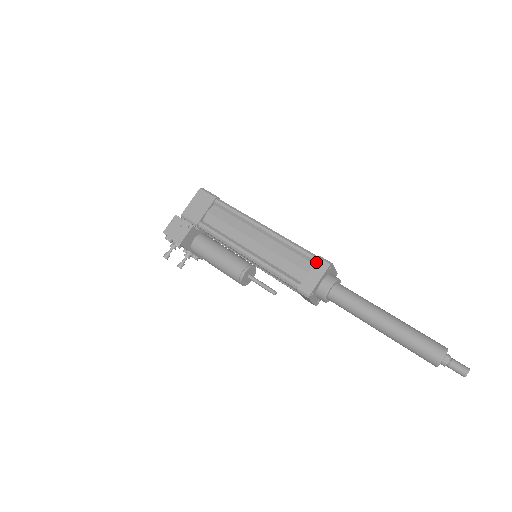
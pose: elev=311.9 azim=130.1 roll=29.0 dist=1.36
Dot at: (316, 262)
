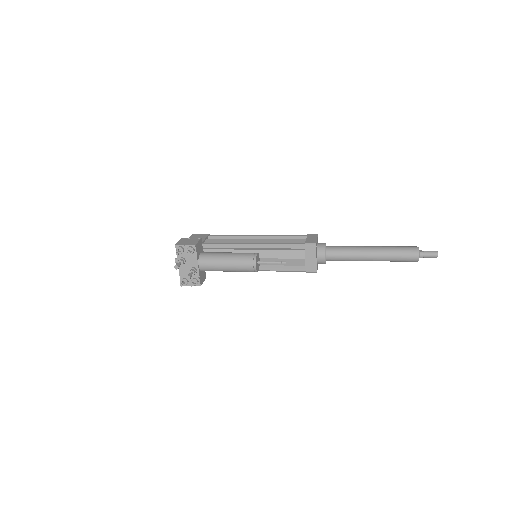
Dot at: (308, 235)
